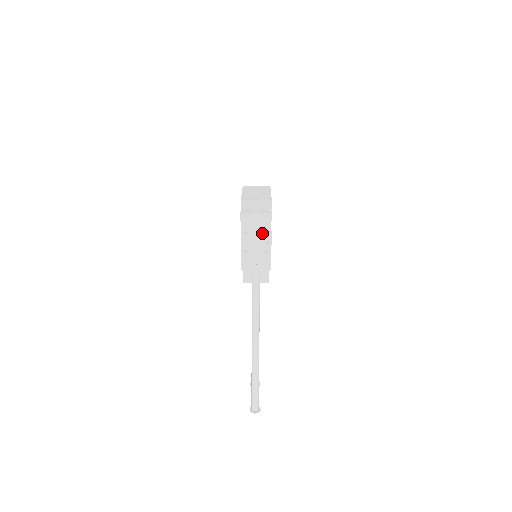
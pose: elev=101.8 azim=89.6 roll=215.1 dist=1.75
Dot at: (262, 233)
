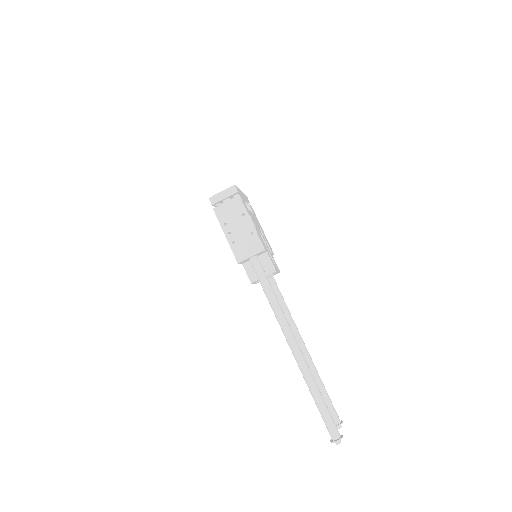
Dot at: (240, 217)
